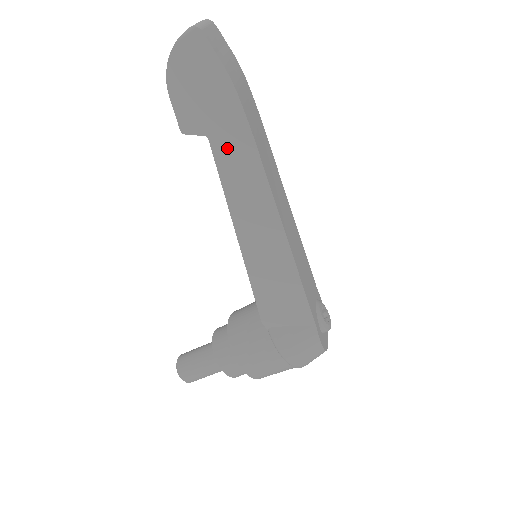
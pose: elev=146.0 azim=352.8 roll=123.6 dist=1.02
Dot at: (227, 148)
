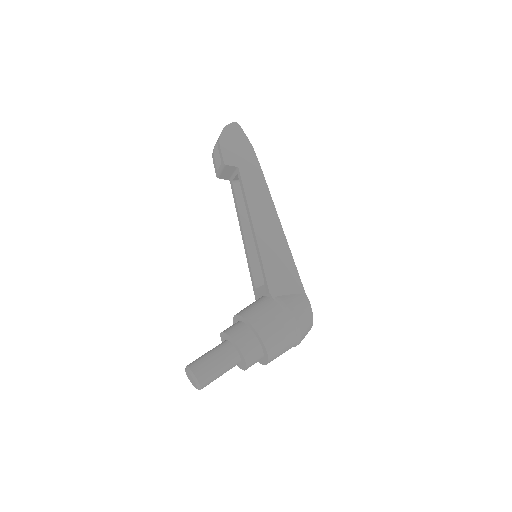
Dot at: (248, 174)
